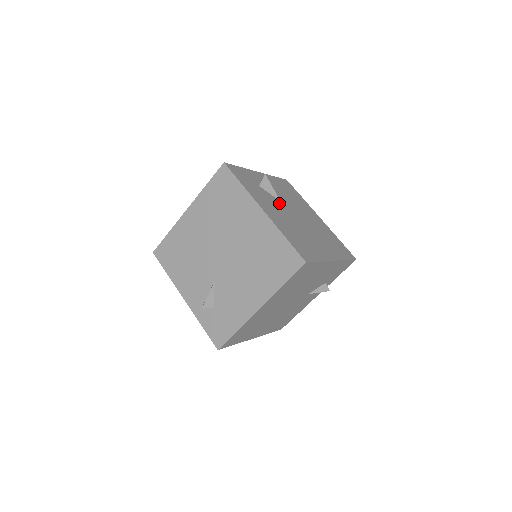
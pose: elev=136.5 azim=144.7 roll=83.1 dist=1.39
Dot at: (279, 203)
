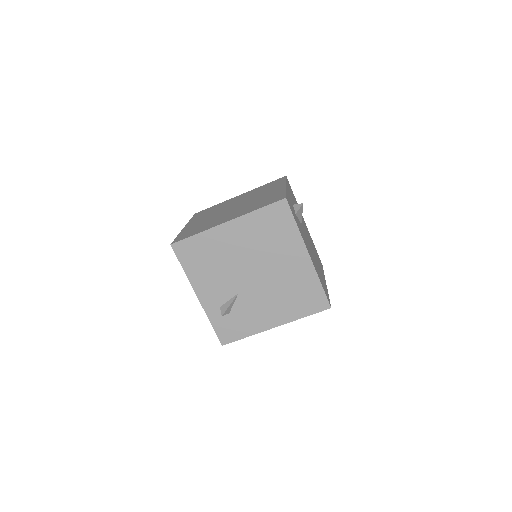
Dot at: occluded
